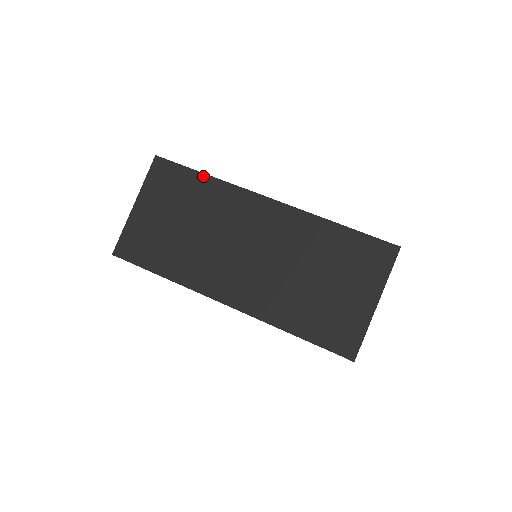
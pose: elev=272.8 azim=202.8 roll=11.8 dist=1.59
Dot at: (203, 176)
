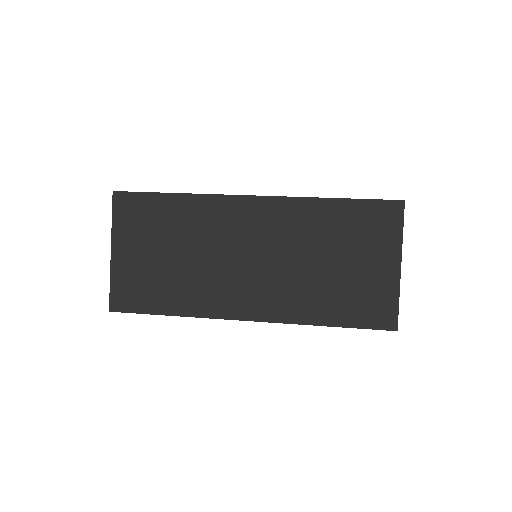
Dot at: (173, 196)
